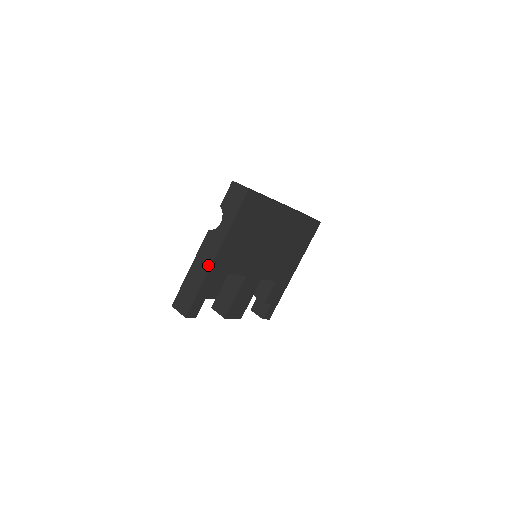
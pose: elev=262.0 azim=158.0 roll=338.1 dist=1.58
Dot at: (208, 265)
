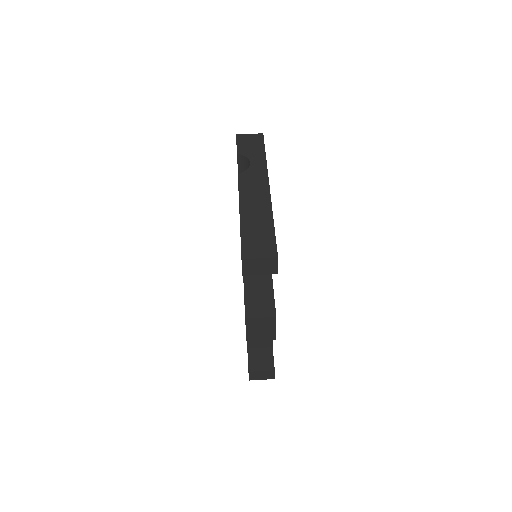
Dot at: (266, 197)
